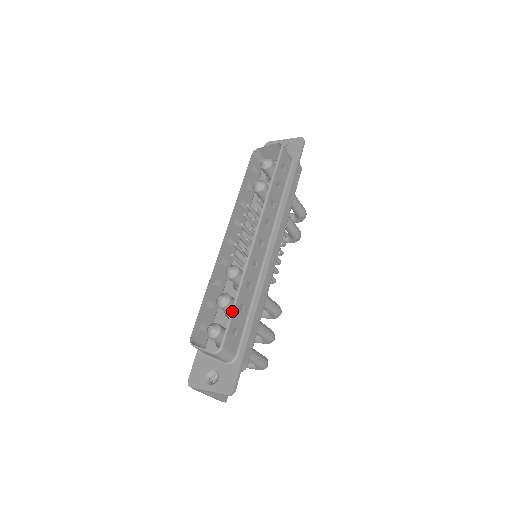
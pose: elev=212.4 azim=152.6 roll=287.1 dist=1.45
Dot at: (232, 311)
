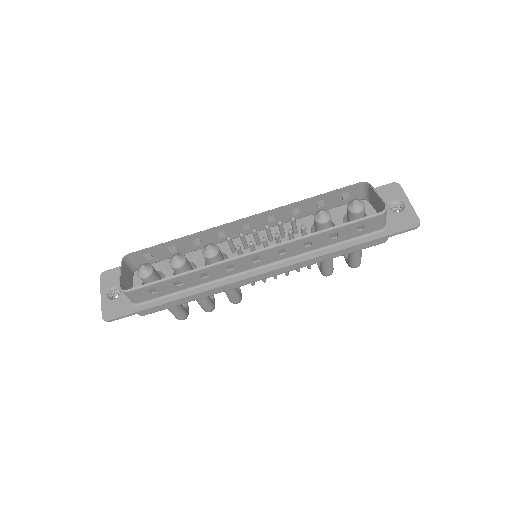
Dot at: (165, 279)
